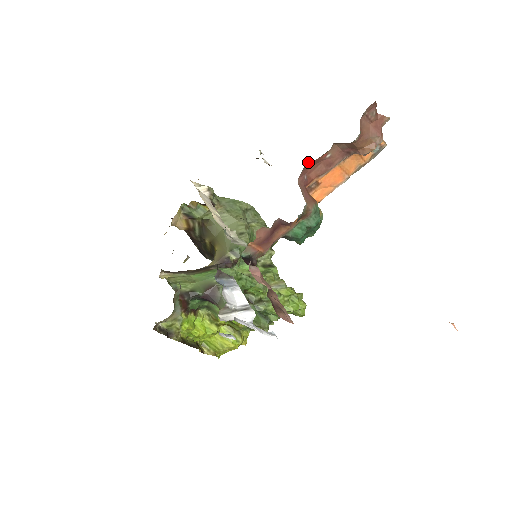
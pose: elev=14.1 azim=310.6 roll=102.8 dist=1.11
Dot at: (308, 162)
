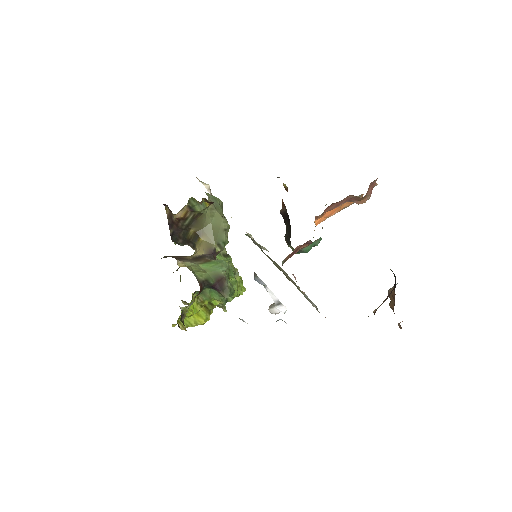
Dot at: (333, 203)
